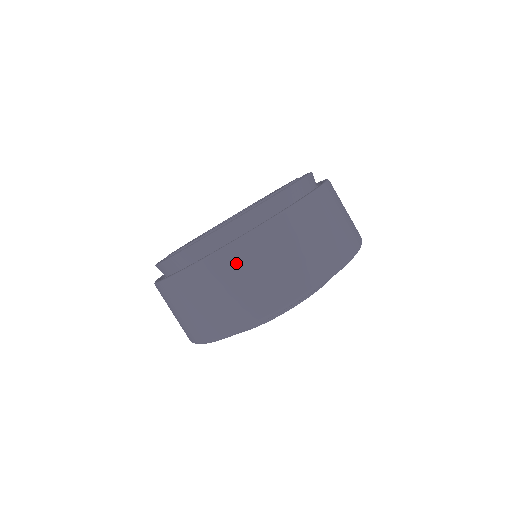
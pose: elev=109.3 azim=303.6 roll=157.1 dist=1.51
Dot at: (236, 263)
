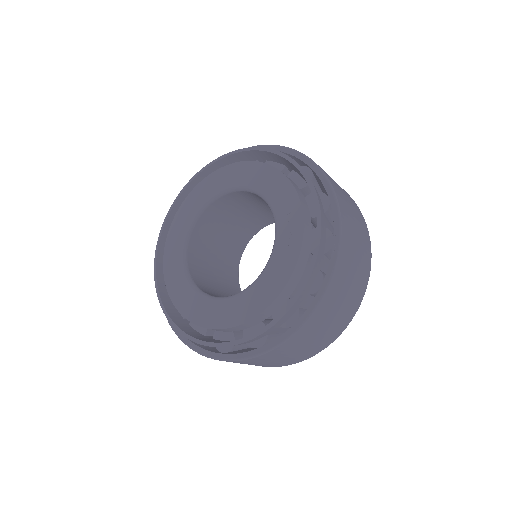
Dot at: (339, 288)
